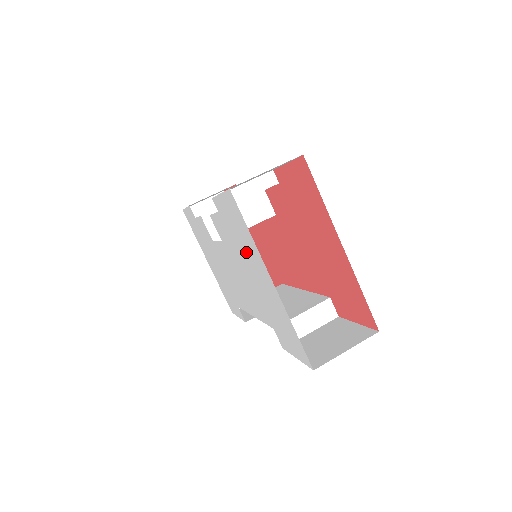
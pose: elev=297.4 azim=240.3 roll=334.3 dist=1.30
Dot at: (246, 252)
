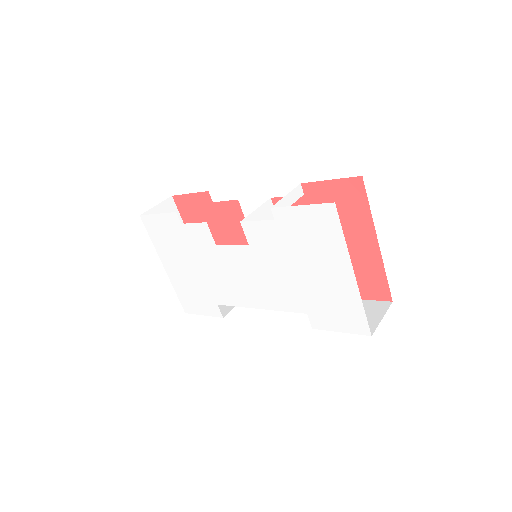
Dot at: (313, 252)
